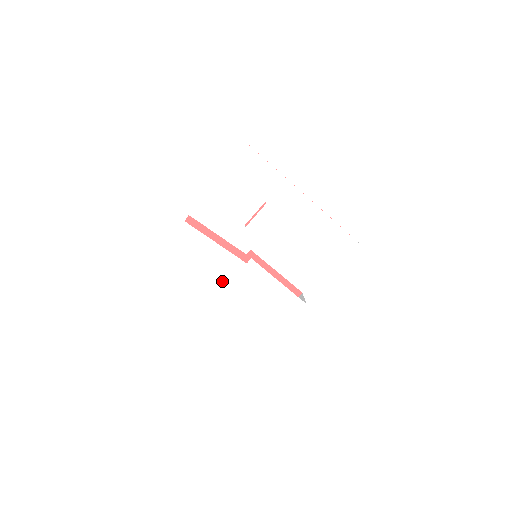
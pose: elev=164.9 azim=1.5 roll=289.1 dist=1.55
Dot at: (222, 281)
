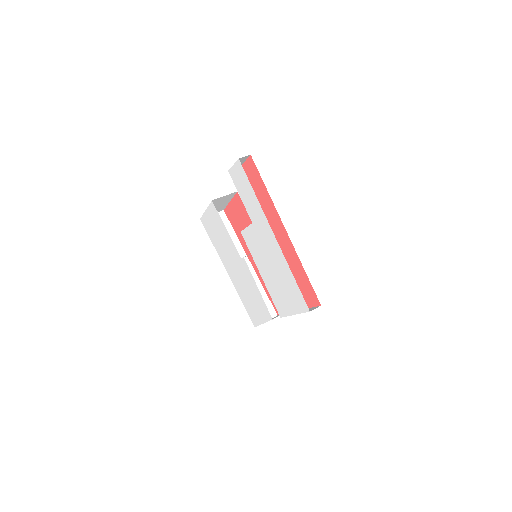
Dot at: (230, 258)
